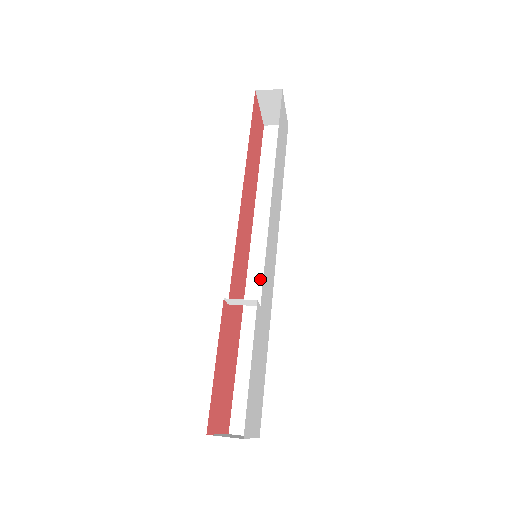
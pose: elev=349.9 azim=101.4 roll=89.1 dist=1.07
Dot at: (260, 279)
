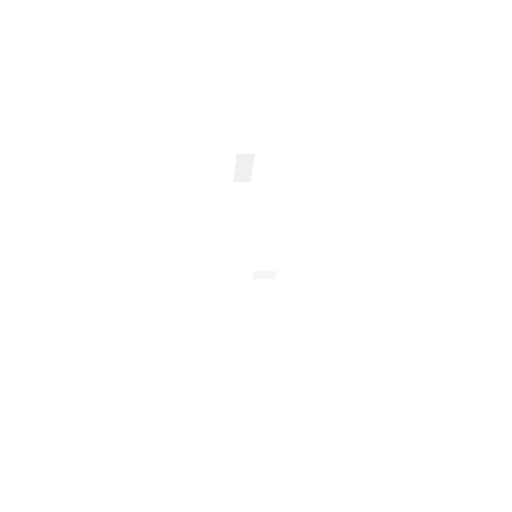
Dot at: occluded
